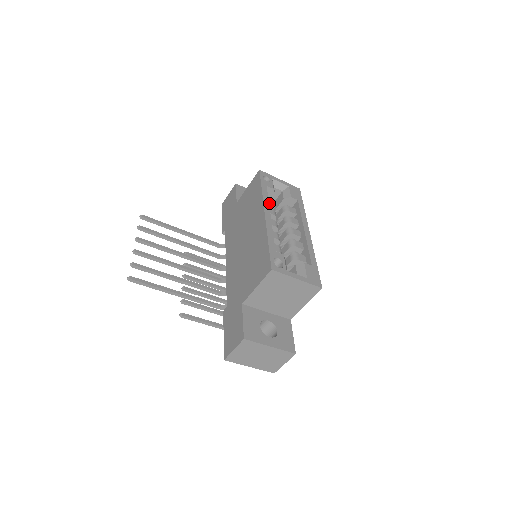
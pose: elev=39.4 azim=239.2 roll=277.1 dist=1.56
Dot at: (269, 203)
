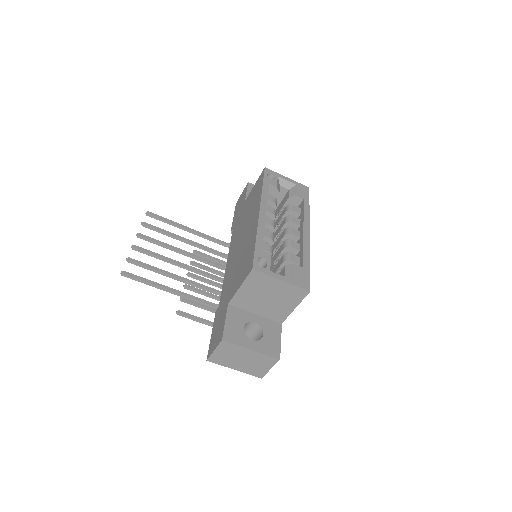
Dot at: (270, 201)
